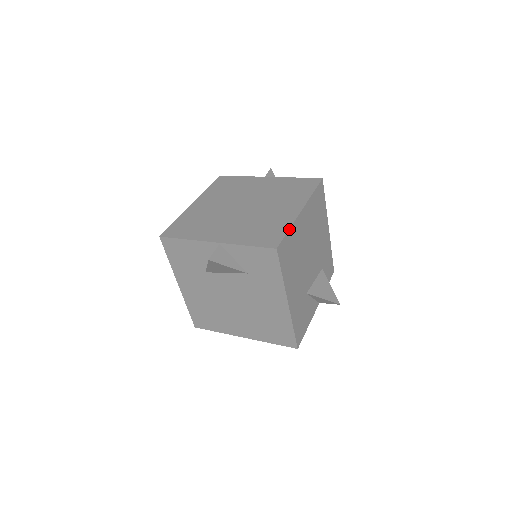
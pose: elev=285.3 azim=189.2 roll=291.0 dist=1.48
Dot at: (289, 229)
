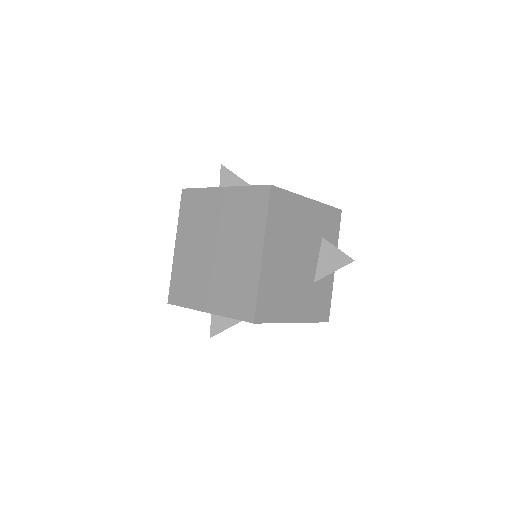
Dot at: (258, 290)
